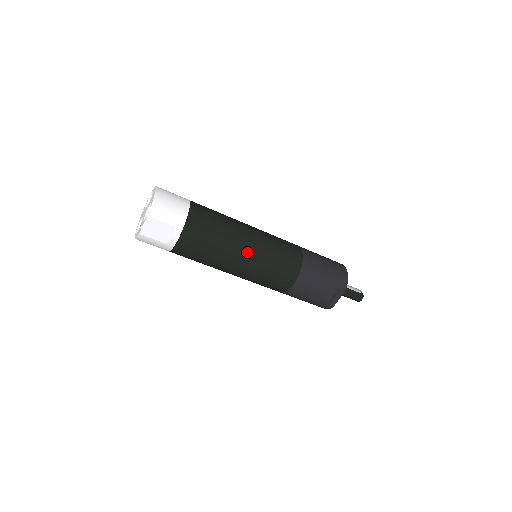
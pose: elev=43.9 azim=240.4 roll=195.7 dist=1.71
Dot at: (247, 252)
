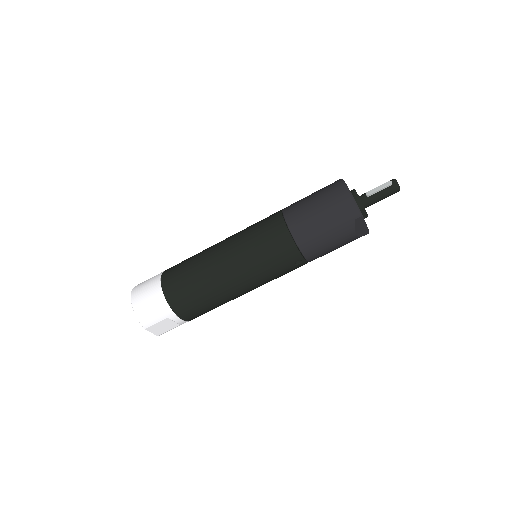
Dot at: (237, 281)
